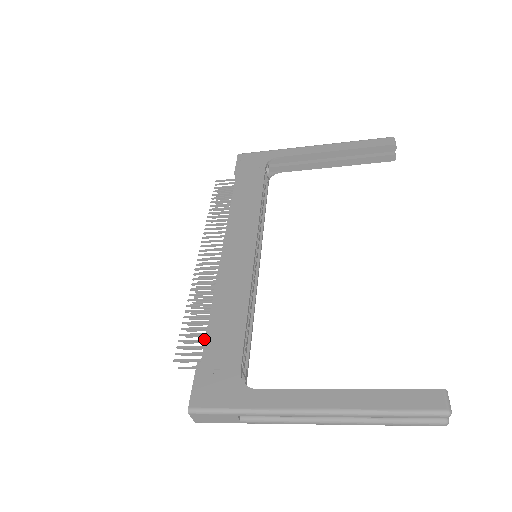
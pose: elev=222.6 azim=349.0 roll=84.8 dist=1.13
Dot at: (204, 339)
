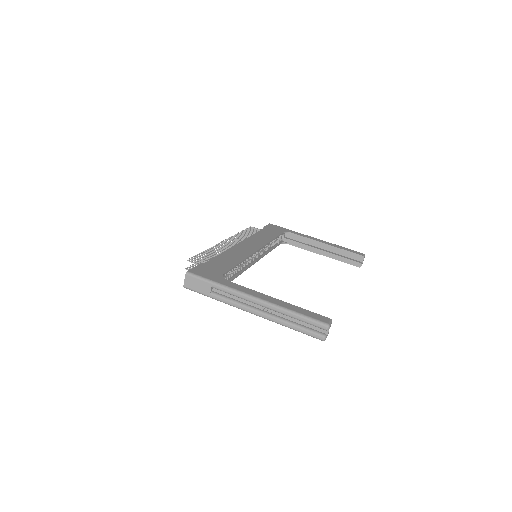
Dot at: occluded
